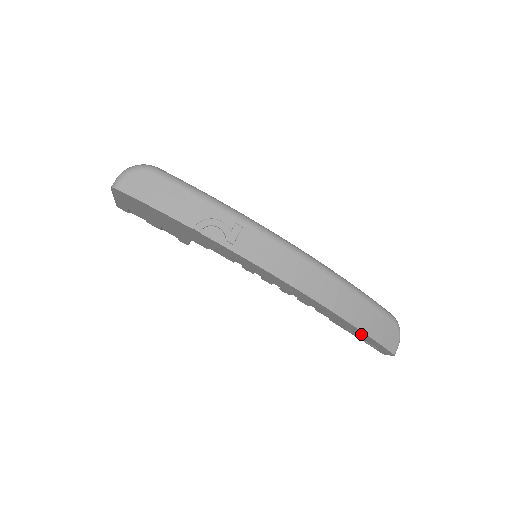
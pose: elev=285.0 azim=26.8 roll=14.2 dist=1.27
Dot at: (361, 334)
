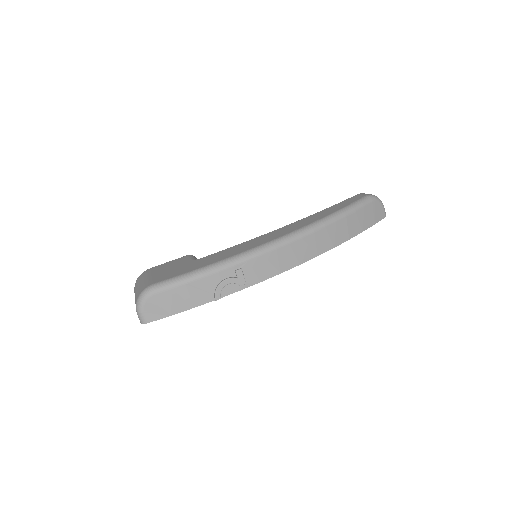
Dot at: occluded
